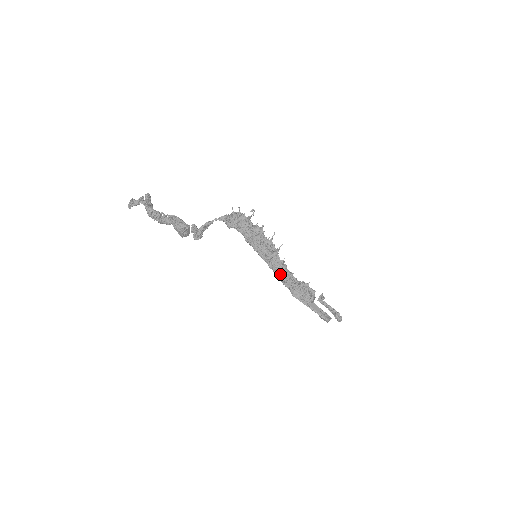
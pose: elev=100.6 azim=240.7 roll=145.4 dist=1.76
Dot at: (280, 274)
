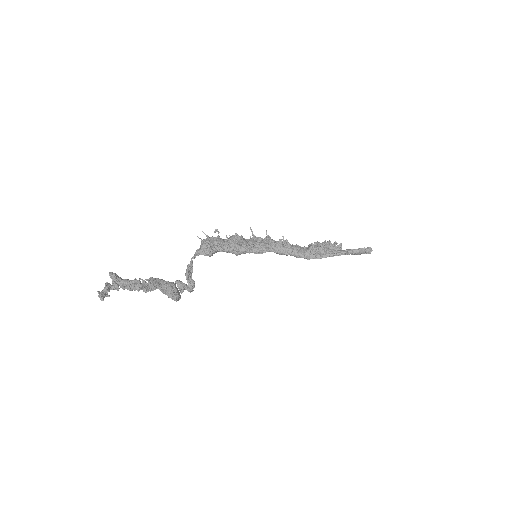
Dot at: (290, 249)
